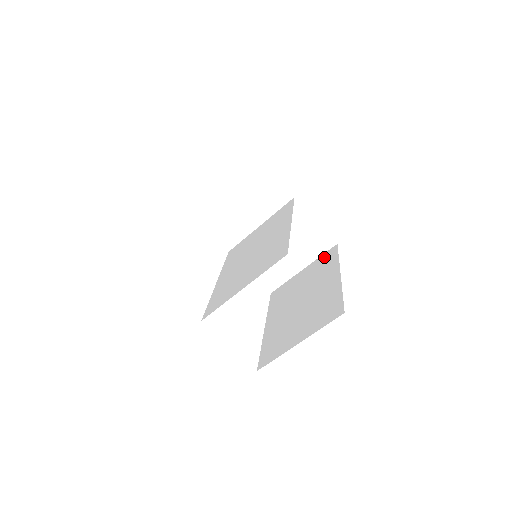
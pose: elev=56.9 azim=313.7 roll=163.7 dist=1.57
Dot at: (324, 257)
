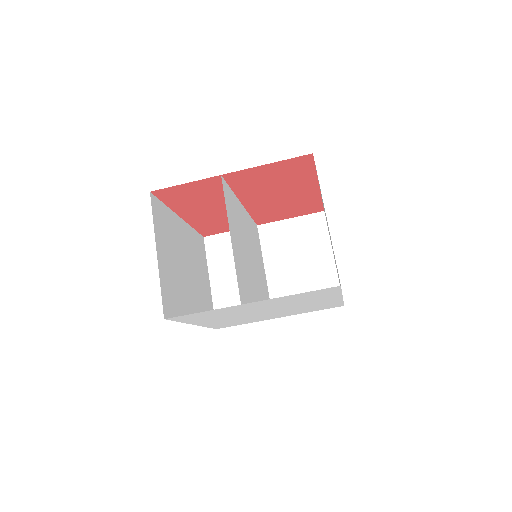
Dot at: occluded
